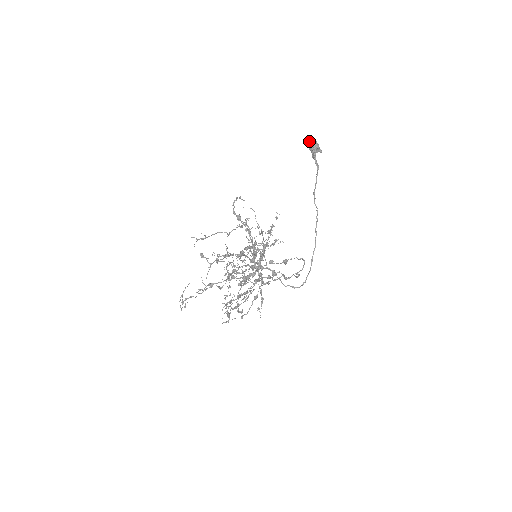
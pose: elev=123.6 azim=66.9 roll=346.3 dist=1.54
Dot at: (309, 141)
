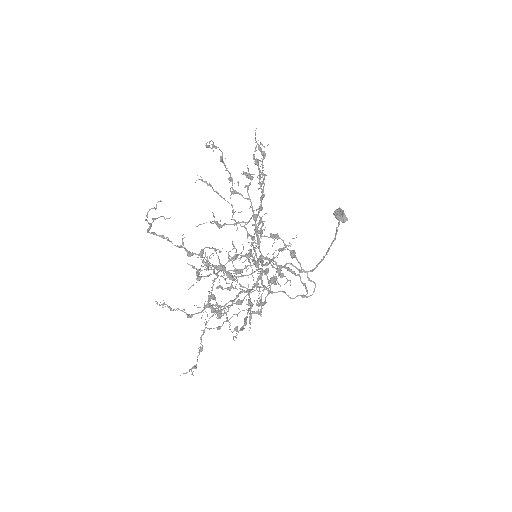
Dot at: (336, 209)
